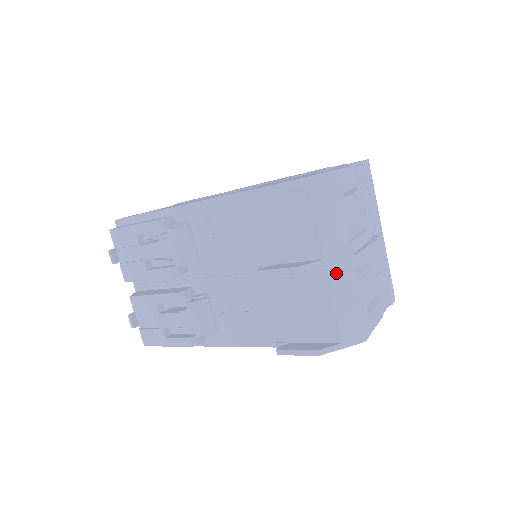
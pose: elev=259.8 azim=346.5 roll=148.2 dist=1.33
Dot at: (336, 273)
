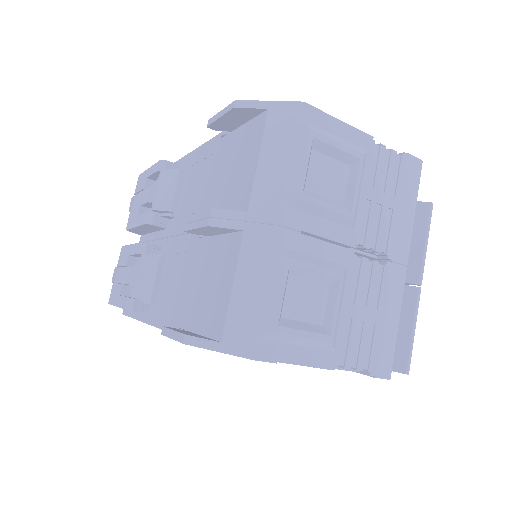
Dot at: (255, 237)
